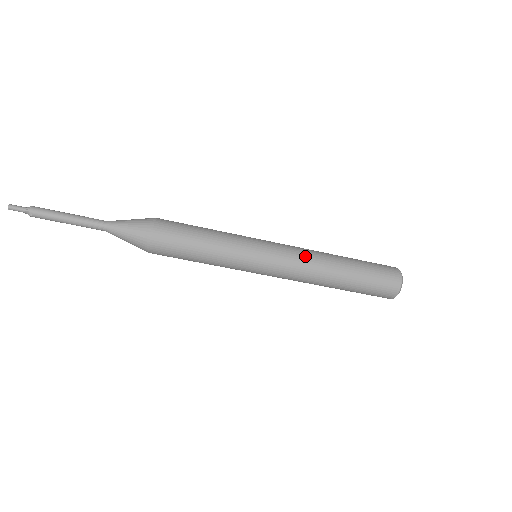
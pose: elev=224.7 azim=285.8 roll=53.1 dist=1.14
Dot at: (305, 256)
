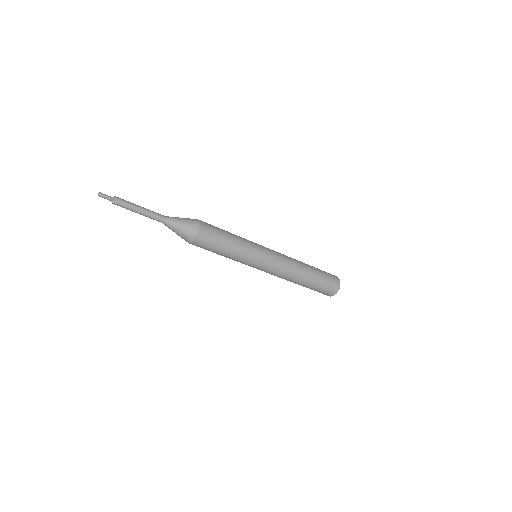
Dot at: (288, 259)
